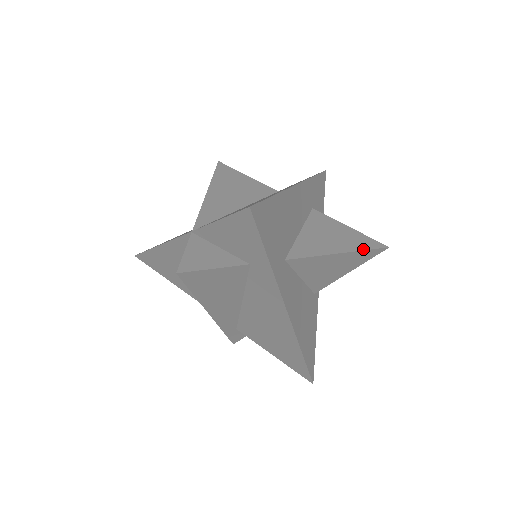
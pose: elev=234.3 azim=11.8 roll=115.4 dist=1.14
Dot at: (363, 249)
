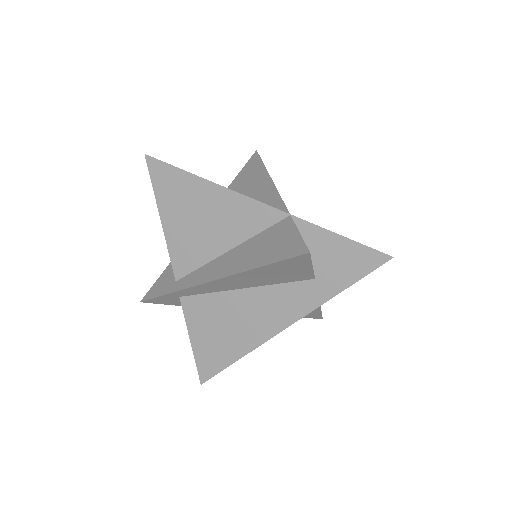
Dot at: (321, 311)
